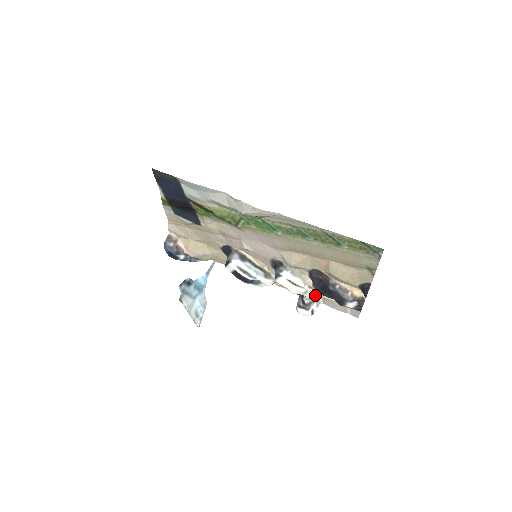
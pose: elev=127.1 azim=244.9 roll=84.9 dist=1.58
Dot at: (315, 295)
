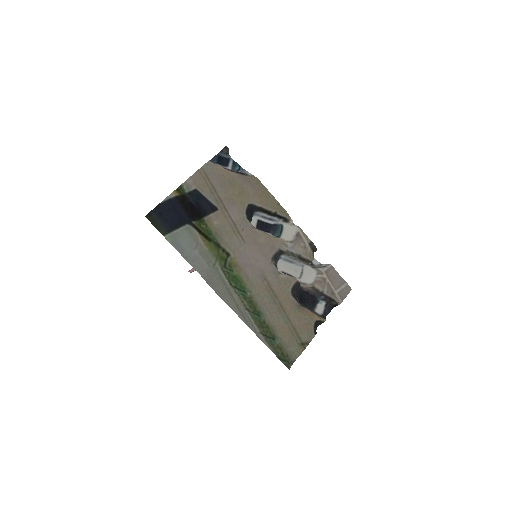
Dot at: (312, 276)
